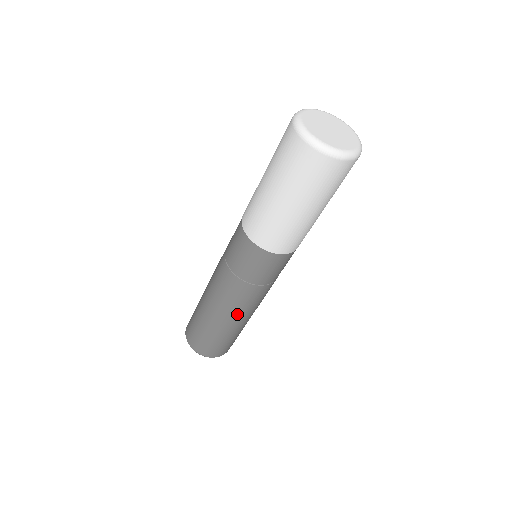
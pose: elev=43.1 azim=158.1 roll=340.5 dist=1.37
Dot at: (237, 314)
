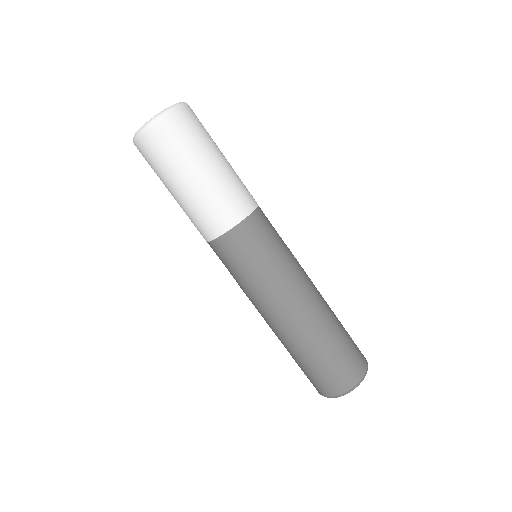
Dot at: (294, 316)
